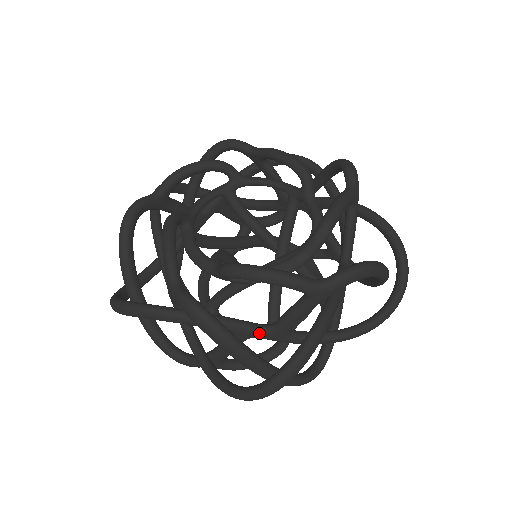
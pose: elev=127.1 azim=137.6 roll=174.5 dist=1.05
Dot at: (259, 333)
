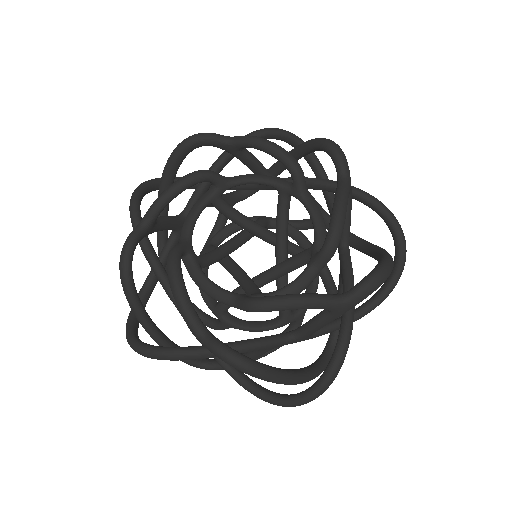
Dot at: (176, 306)
